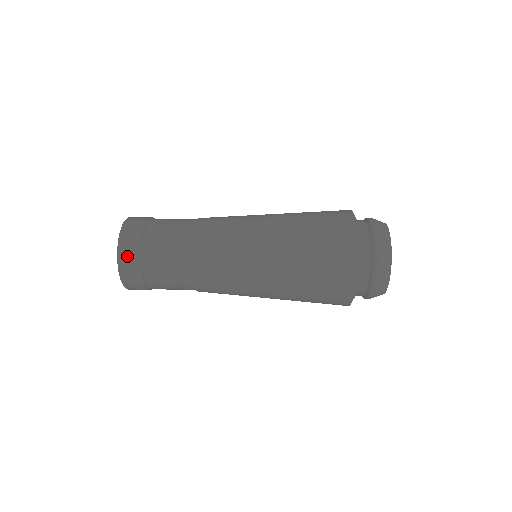
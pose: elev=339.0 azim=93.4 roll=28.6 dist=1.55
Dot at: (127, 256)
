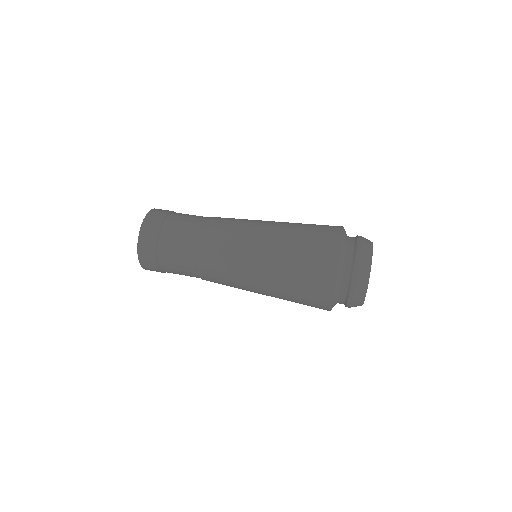
Dot at: (149, 268)
